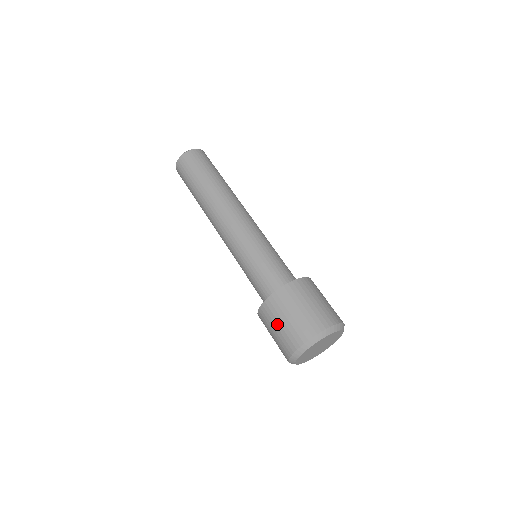
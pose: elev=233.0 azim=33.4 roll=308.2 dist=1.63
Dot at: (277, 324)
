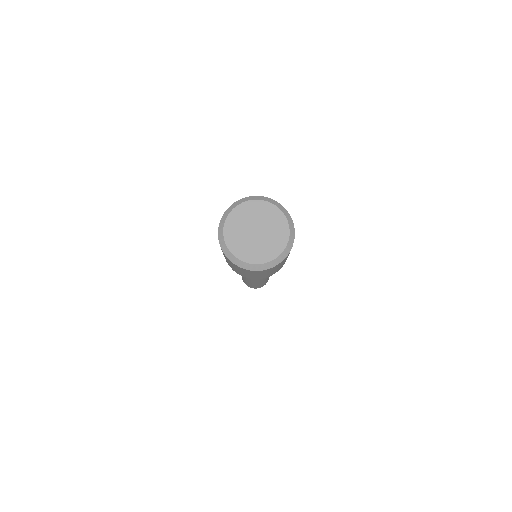
Dot at: (224, 256)
